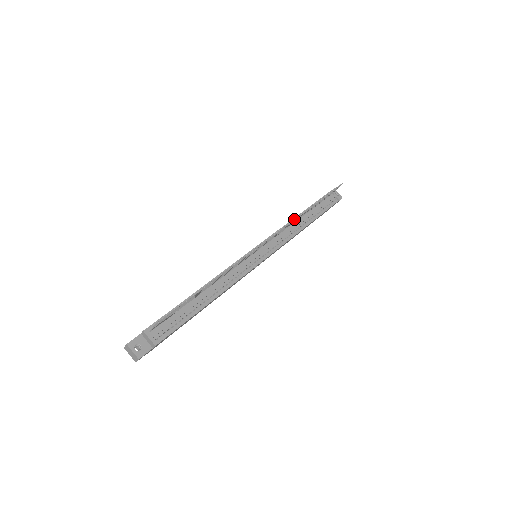
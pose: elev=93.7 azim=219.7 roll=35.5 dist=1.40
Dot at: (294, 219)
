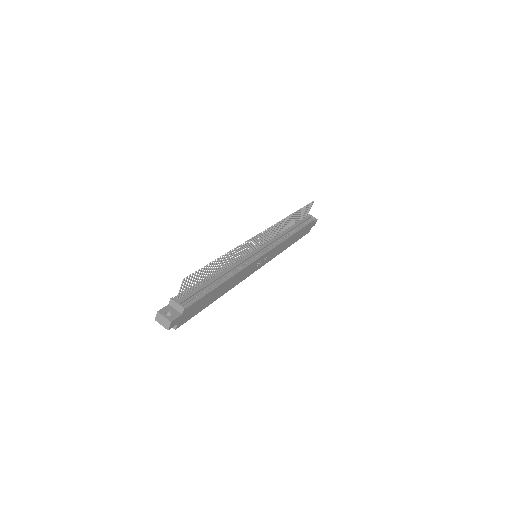
Dot at: (281, 220)
